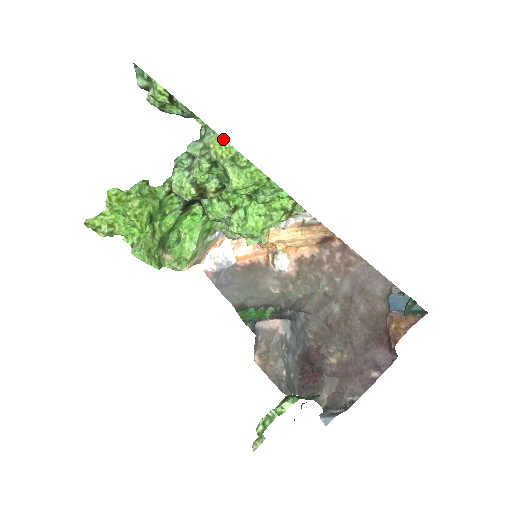
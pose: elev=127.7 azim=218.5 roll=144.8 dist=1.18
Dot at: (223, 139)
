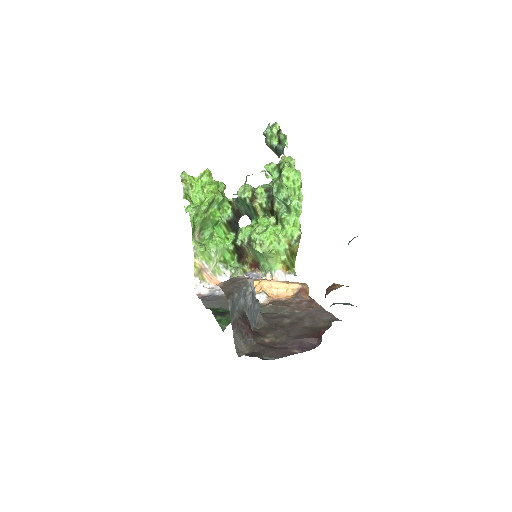
Dot at: (291, 157)
